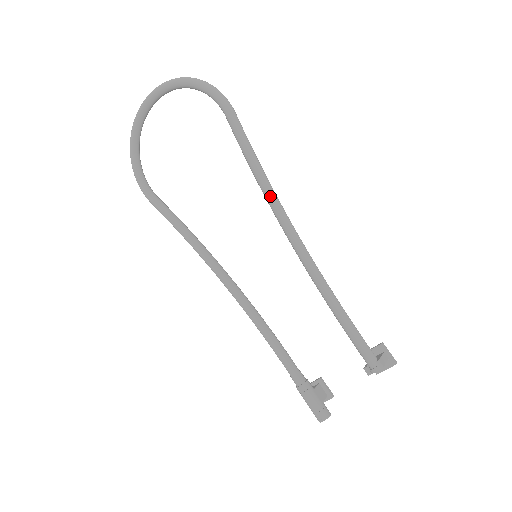
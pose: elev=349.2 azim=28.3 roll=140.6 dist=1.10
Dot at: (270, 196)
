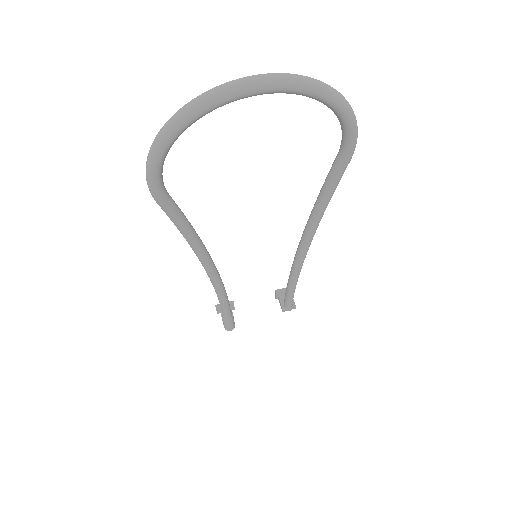
Dot at: (315, 231)
